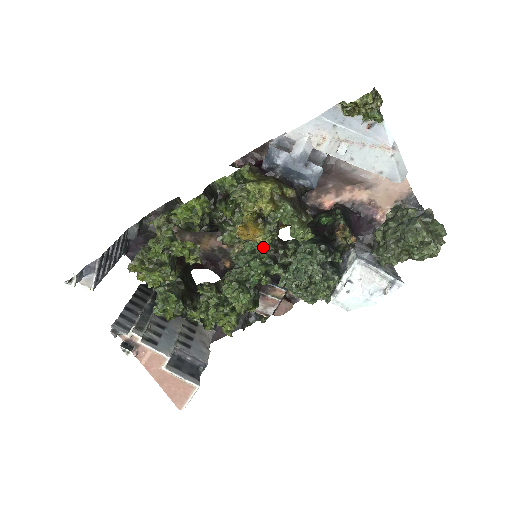
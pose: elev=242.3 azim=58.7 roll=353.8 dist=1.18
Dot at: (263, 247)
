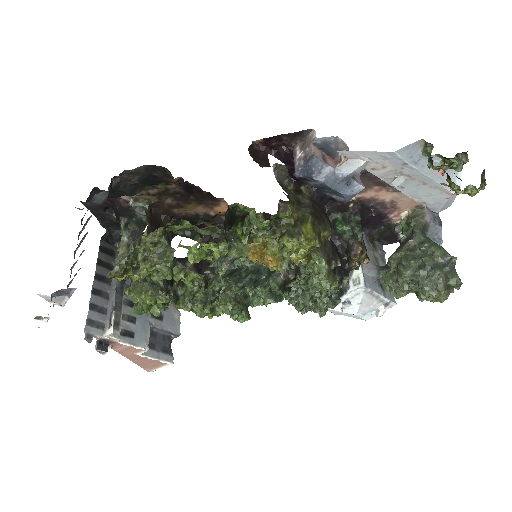
Dot at: occluded
